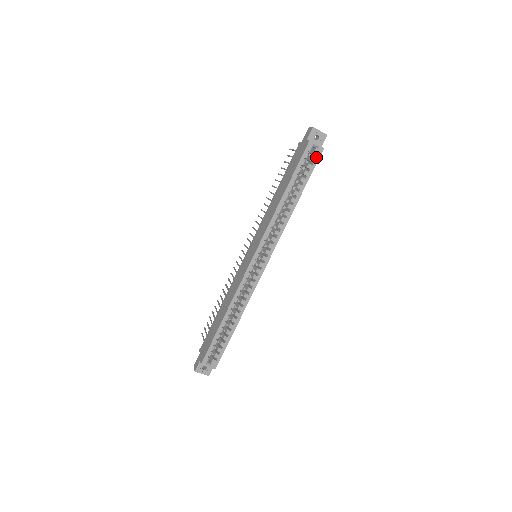
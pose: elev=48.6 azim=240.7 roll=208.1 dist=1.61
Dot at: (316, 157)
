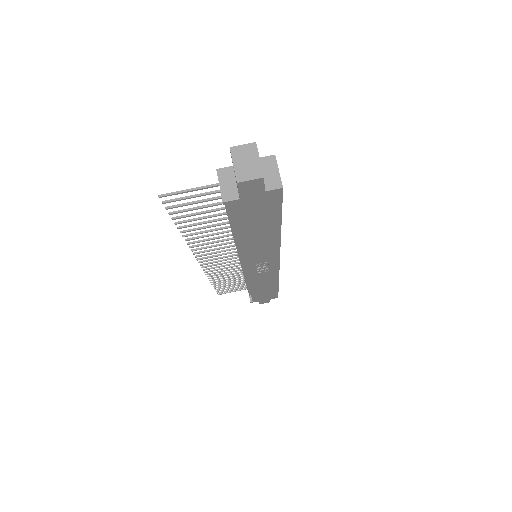
Dot at: occluded
